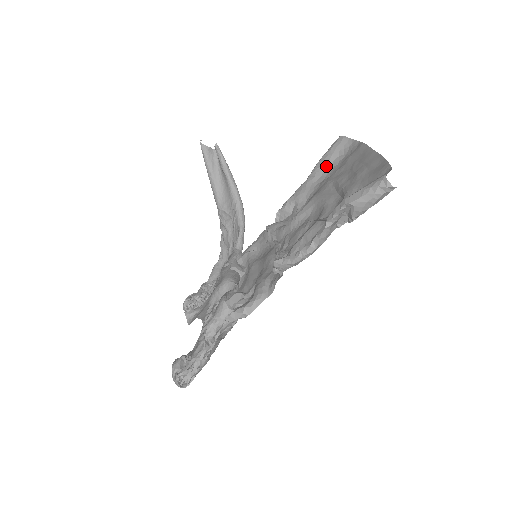
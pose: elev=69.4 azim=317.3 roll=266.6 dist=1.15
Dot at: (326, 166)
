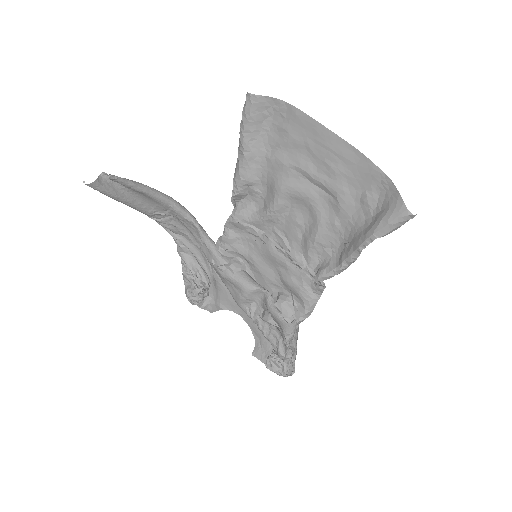
Dot at: (256, 136)
